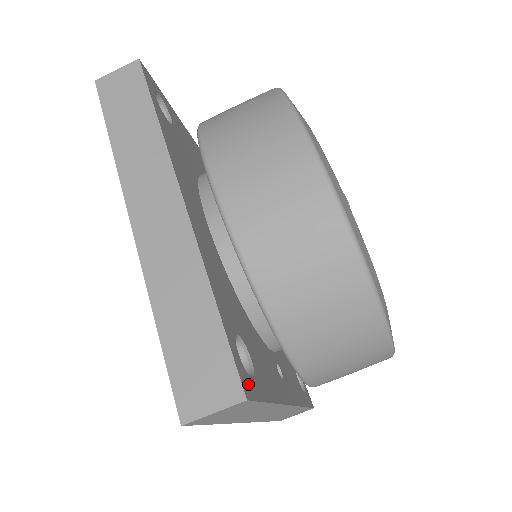
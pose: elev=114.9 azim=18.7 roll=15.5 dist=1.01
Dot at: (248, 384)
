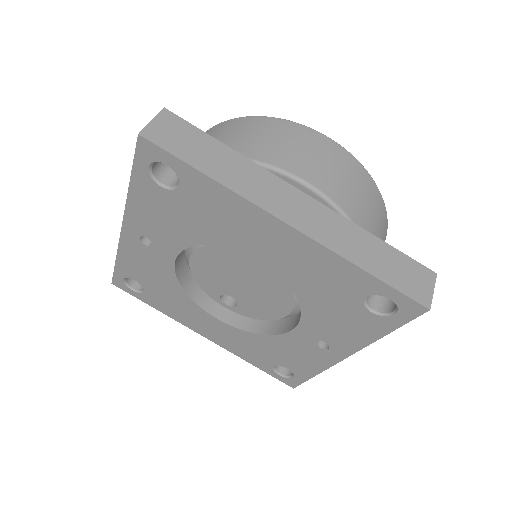
Dot at: occluded
